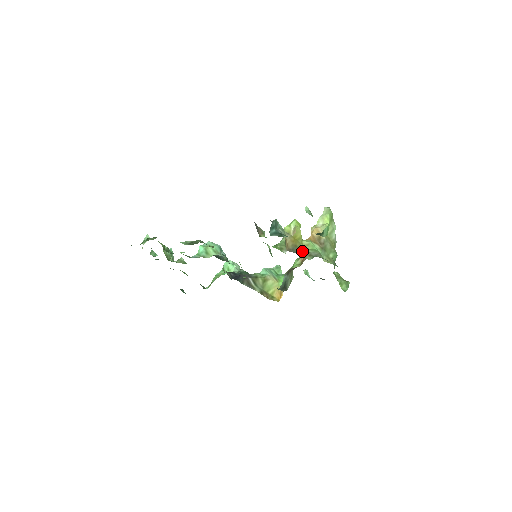
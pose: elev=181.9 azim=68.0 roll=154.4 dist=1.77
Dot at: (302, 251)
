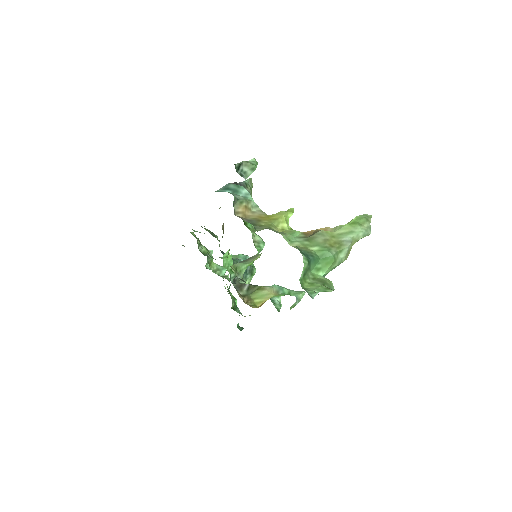
Dot at: (262, 225)
